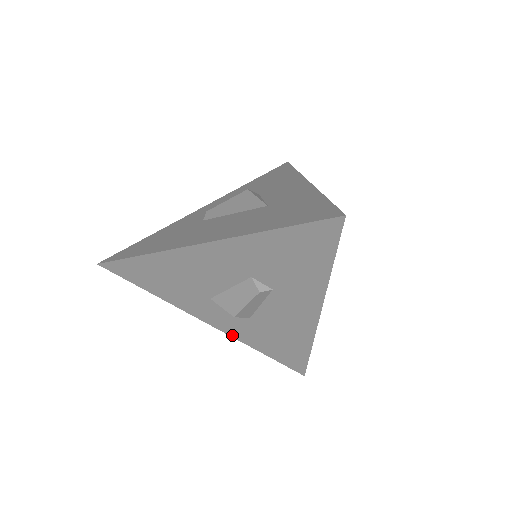
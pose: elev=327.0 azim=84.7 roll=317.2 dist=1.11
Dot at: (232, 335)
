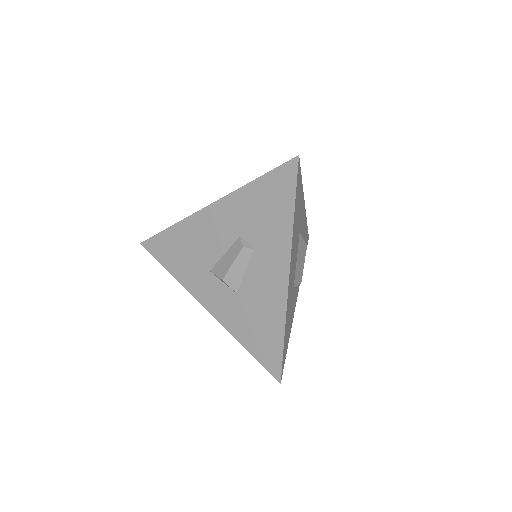
Dot at: (222, 322)
